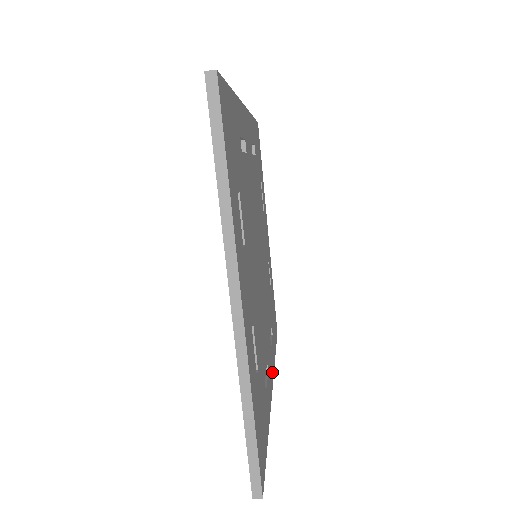
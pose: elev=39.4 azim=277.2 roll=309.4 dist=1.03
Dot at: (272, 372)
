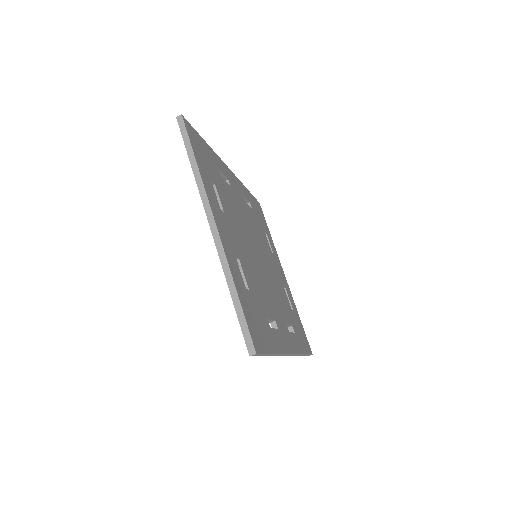
Dot at: (292, 347)
